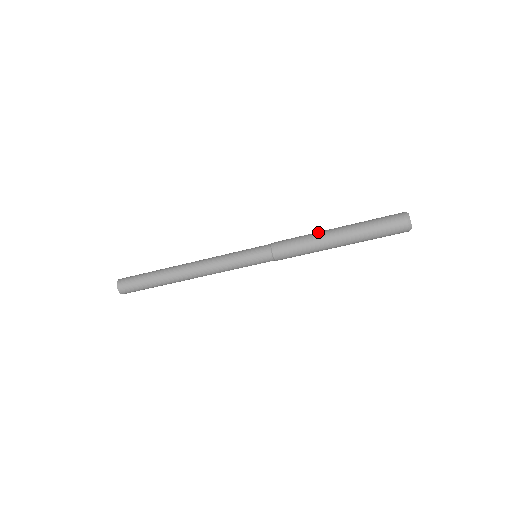
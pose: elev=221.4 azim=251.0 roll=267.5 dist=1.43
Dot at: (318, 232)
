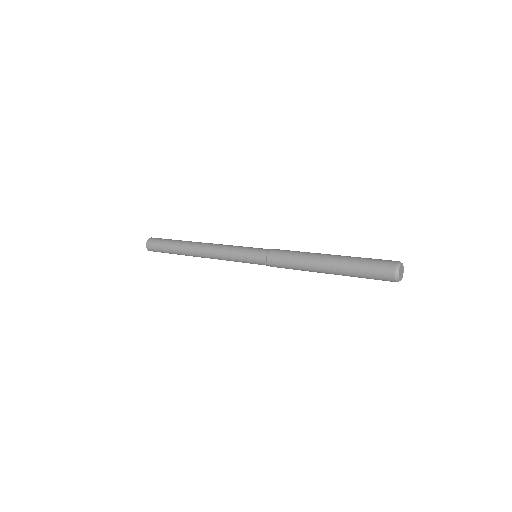
Dot at: (309, 261)
